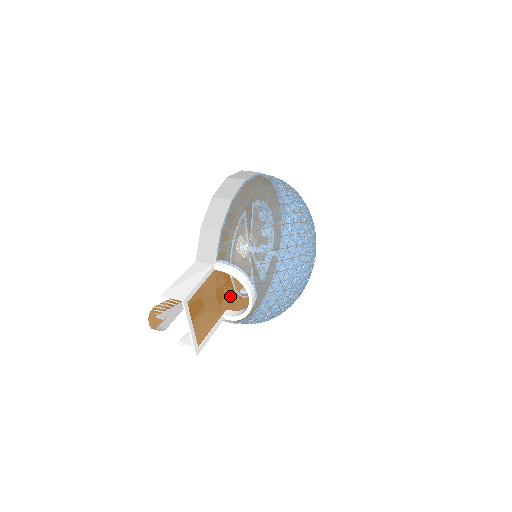
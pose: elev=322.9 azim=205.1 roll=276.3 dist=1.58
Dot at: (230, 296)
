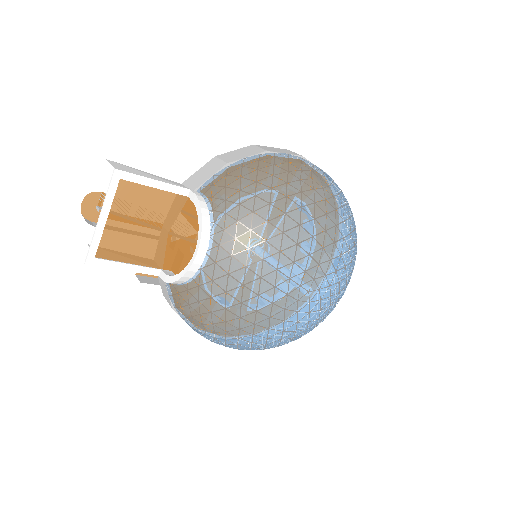
Dot at: occluded
